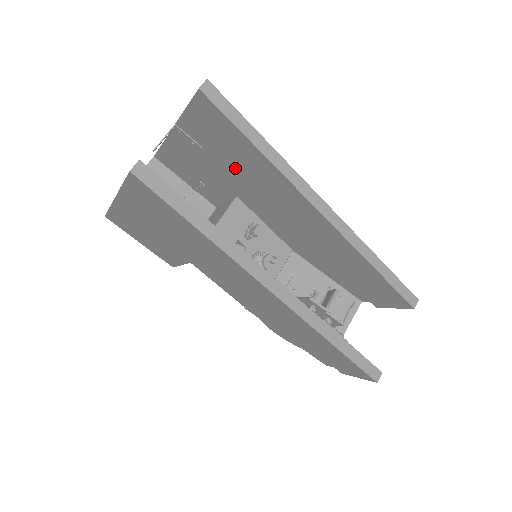
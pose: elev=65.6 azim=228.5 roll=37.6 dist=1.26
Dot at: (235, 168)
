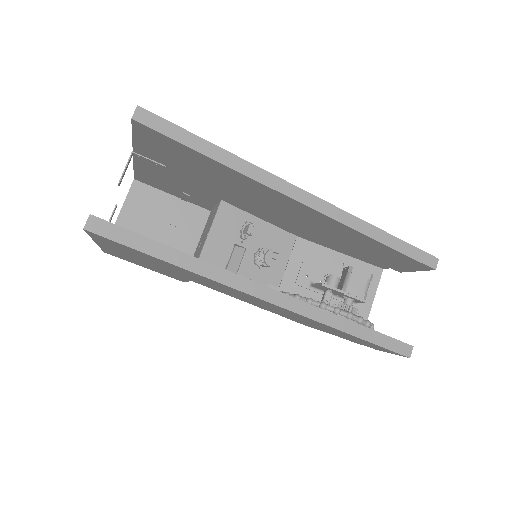
Dot at: (205, 178)
